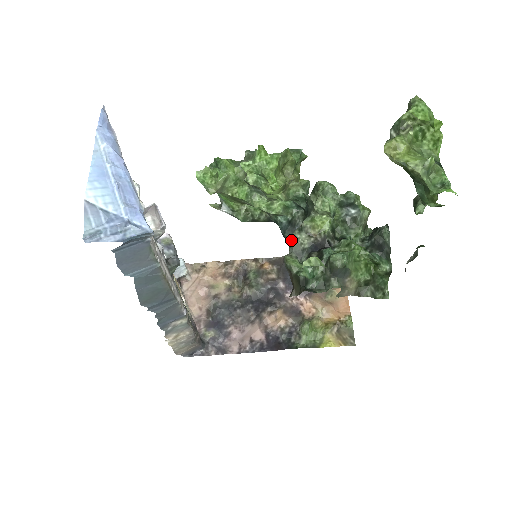
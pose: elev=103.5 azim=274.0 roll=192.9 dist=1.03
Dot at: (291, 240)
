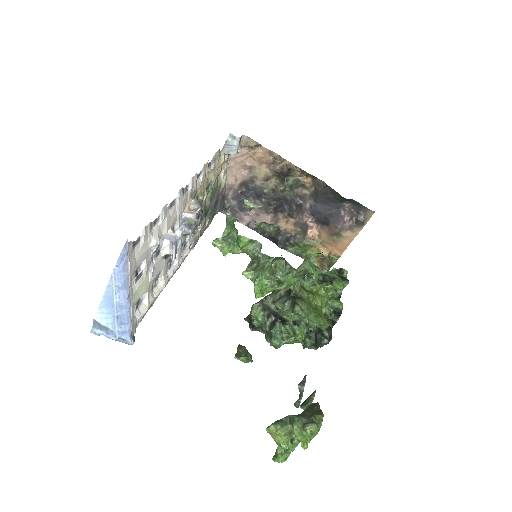
Dot at: (264, 302)
